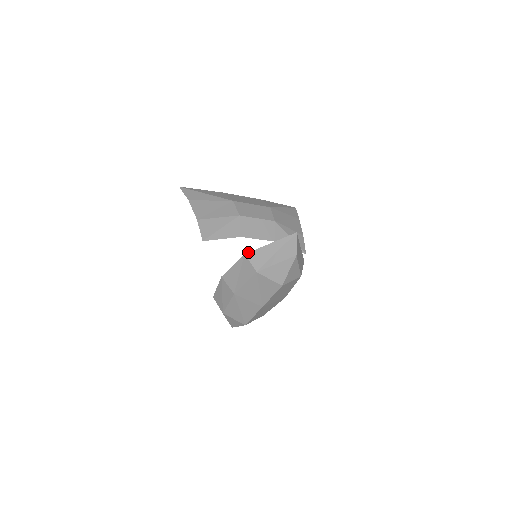
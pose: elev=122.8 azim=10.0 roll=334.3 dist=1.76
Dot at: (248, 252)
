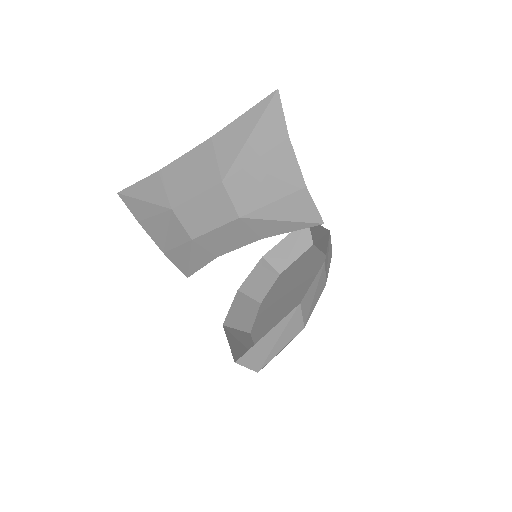
Dot at: occluded
